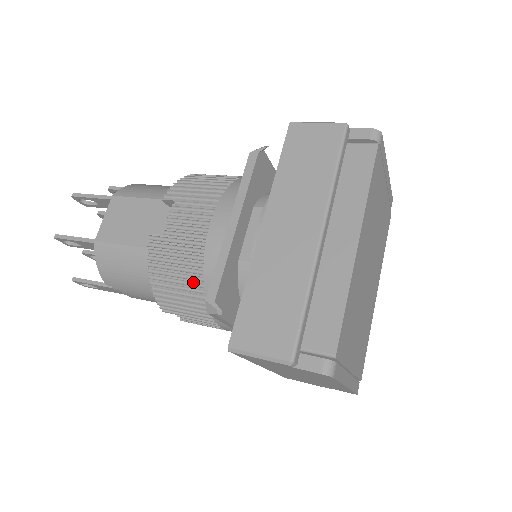
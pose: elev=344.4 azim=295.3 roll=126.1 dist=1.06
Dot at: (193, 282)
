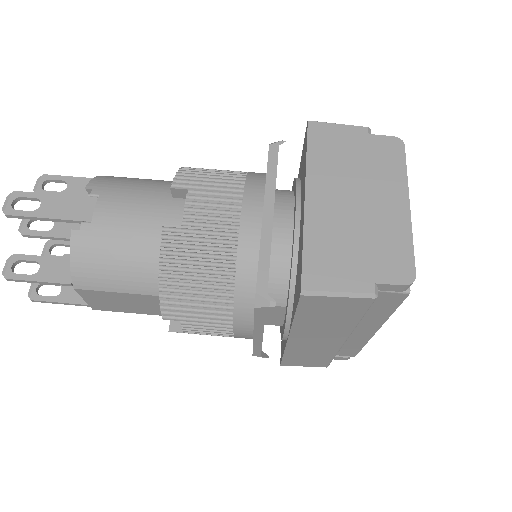
Dot at: occluded
